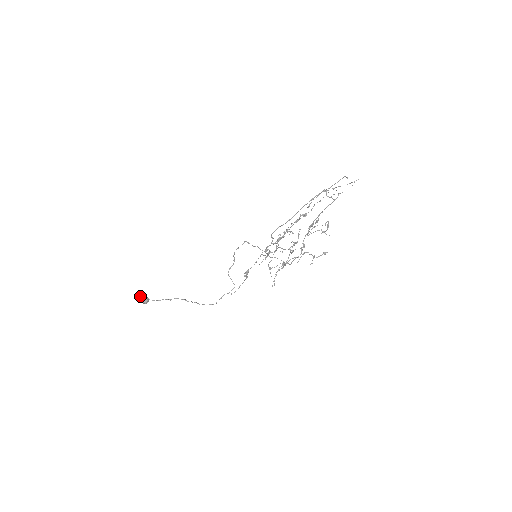
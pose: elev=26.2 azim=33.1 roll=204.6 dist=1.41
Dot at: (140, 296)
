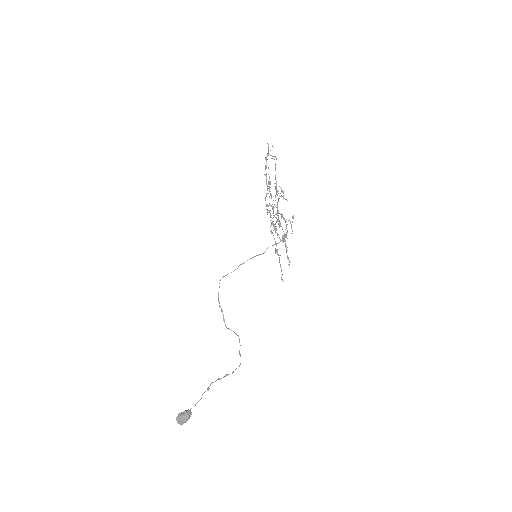
Dot at: (177, 418)
